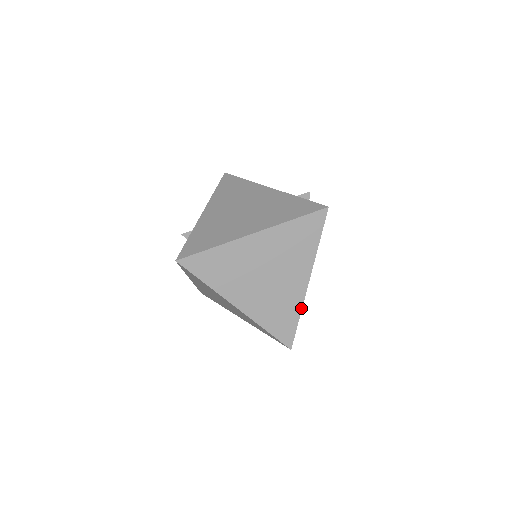
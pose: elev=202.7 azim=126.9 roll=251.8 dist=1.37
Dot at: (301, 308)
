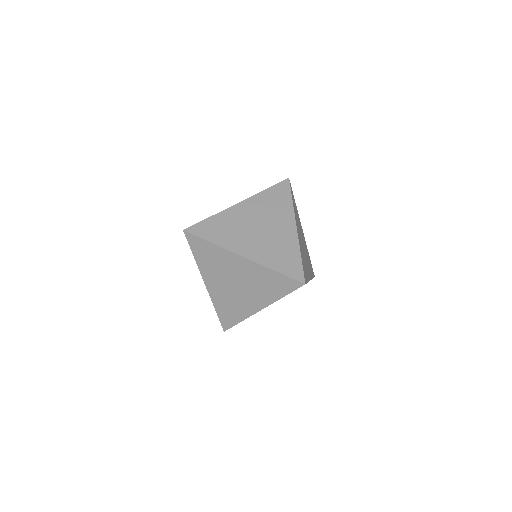
Dot at: (299, 248)
